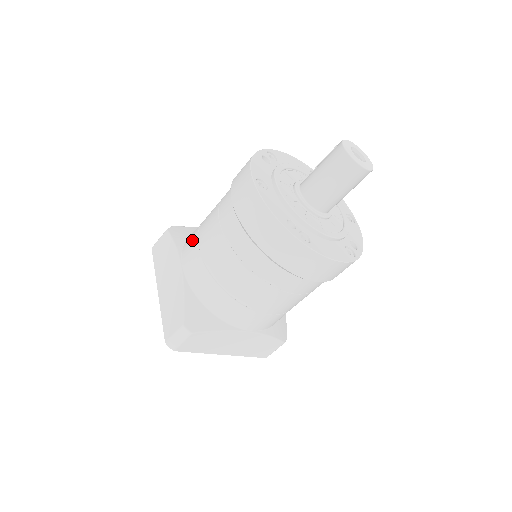
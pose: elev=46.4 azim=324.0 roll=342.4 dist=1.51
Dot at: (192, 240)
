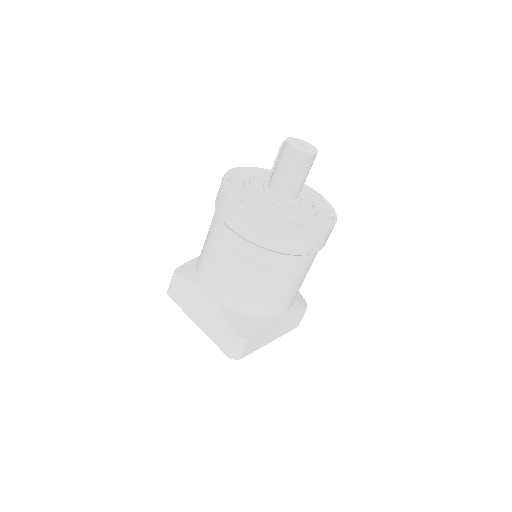
Dot at: (205, 271)
